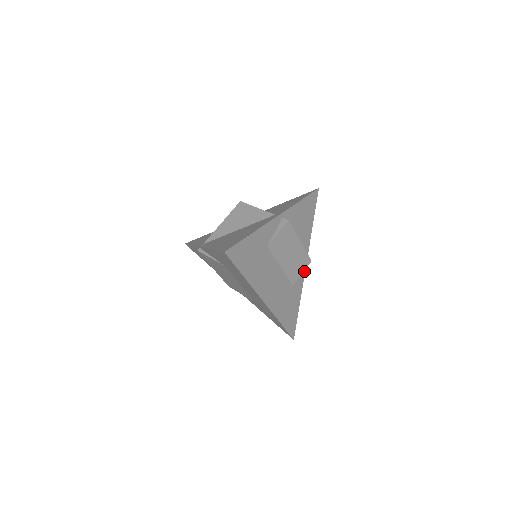
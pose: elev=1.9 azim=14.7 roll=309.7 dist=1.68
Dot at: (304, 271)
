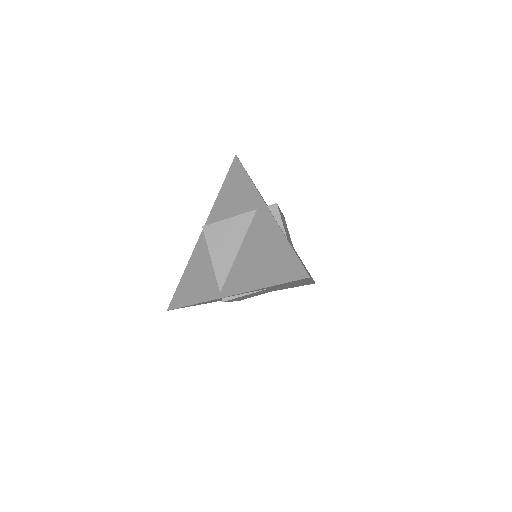
Dot at: occluded
